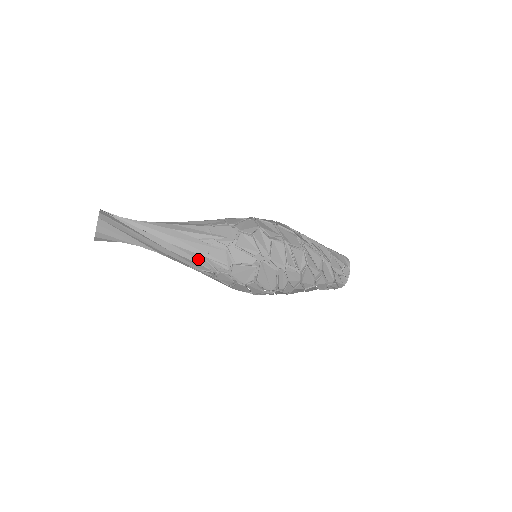
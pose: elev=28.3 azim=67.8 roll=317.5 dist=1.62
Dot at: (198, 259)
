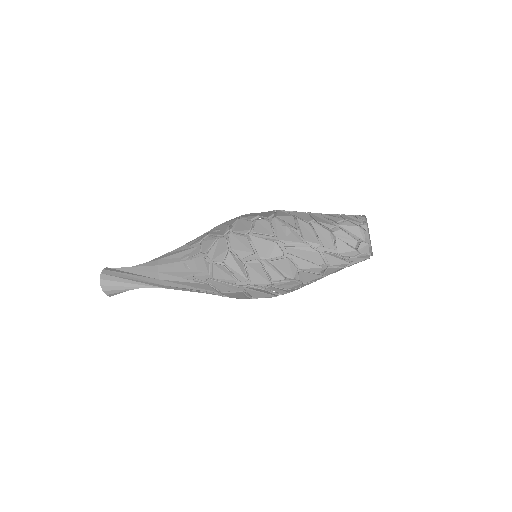
Dot at: (193, 291)
